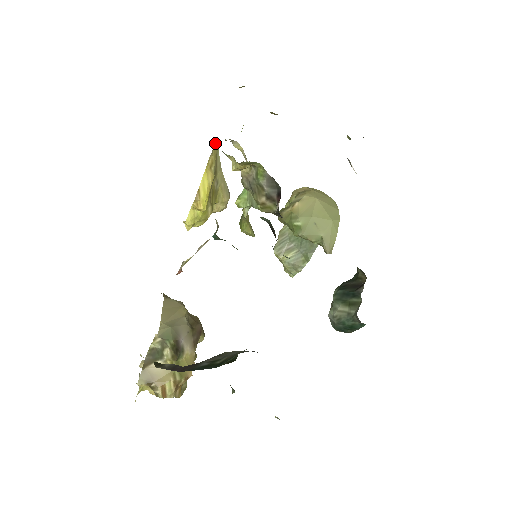
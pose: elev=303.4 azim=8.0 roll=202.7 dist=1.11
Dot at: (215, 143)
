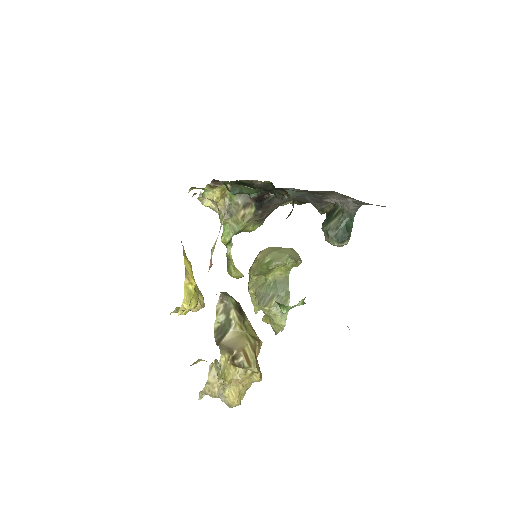
Dot at: occluded
